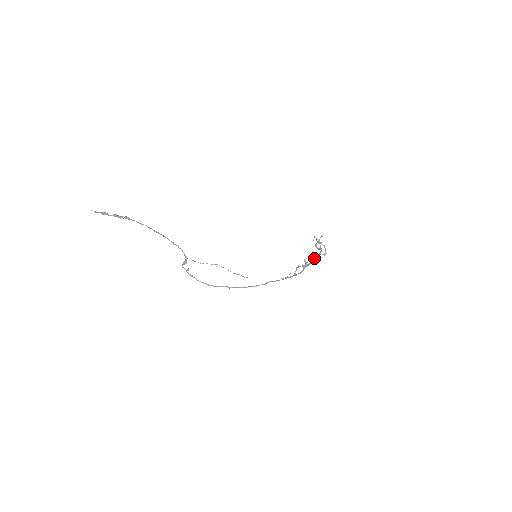
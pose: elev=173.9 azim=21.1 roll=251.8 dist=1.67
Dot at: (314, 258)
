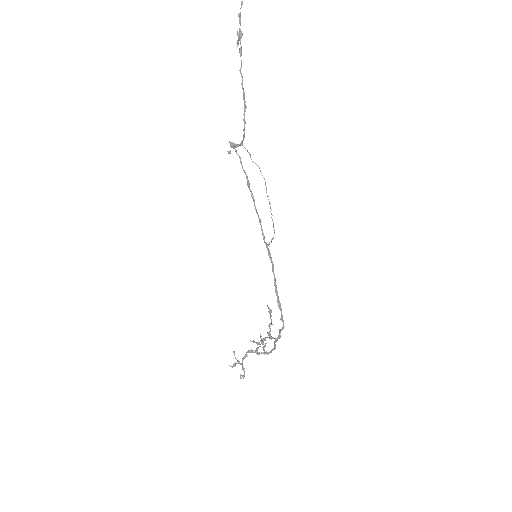
Dot at: occluded
